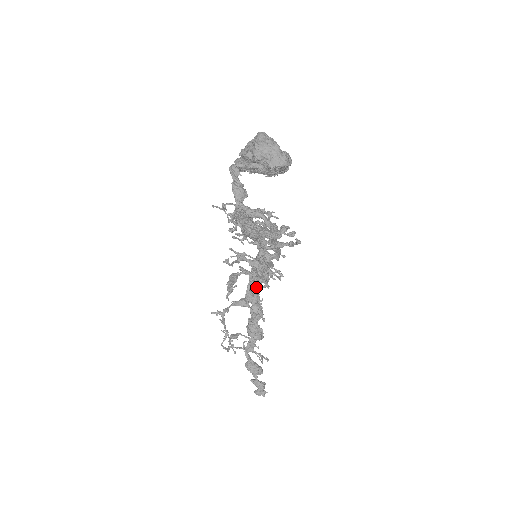
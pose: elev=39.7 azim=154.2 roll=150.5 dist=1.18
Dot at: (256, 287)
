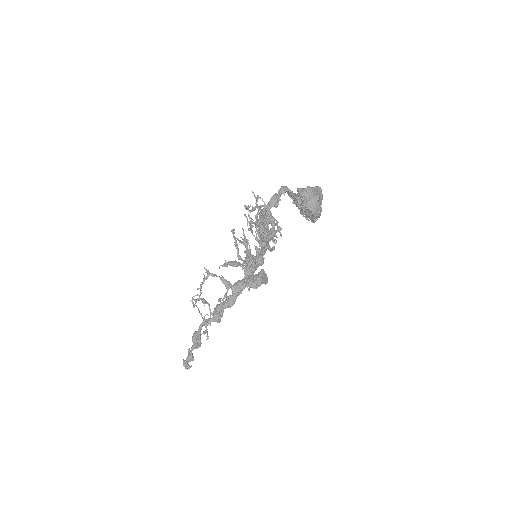
Dot at: (242, 281)
